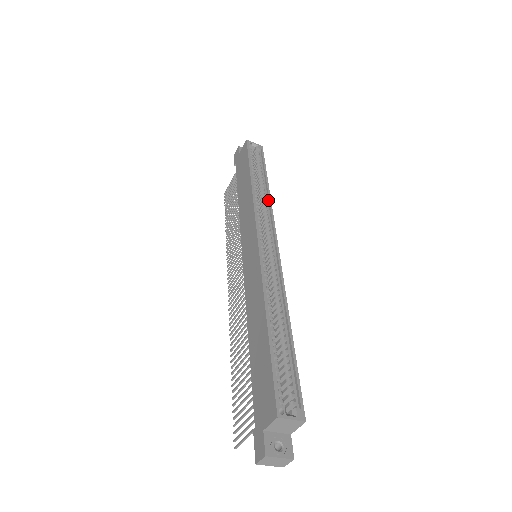
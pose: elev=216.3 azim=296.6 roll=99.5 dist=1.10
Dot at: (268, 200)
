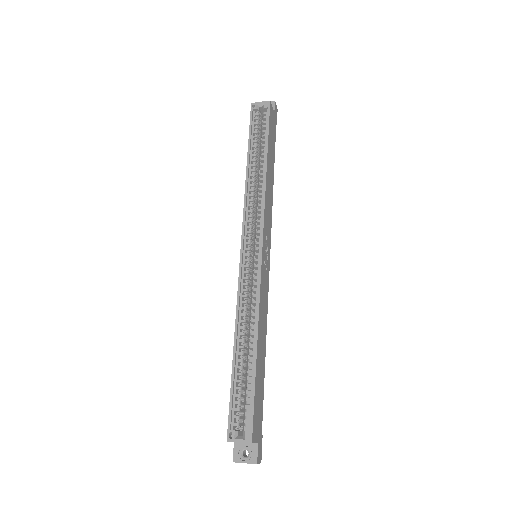
Dot at: (263, 186)
